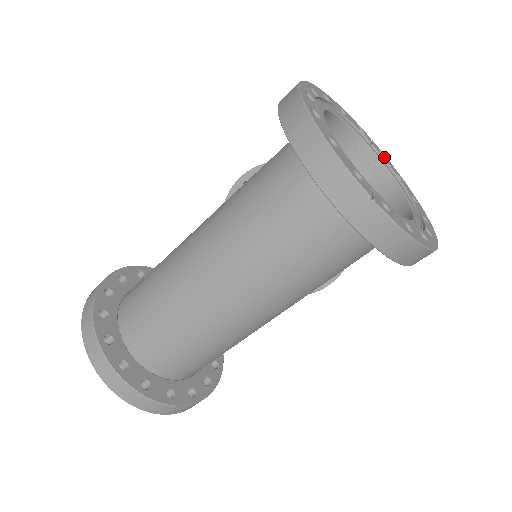
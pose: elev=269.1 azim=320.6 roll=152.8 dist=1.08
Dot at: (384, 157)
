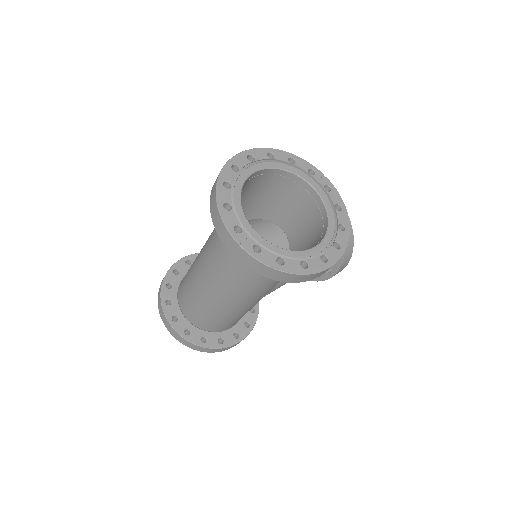
Dot at: (330, 191)
